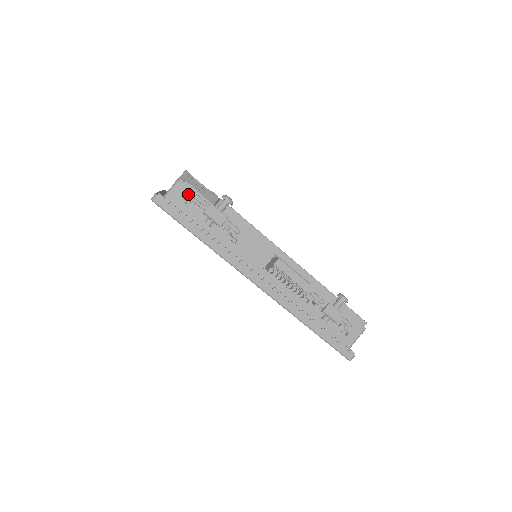
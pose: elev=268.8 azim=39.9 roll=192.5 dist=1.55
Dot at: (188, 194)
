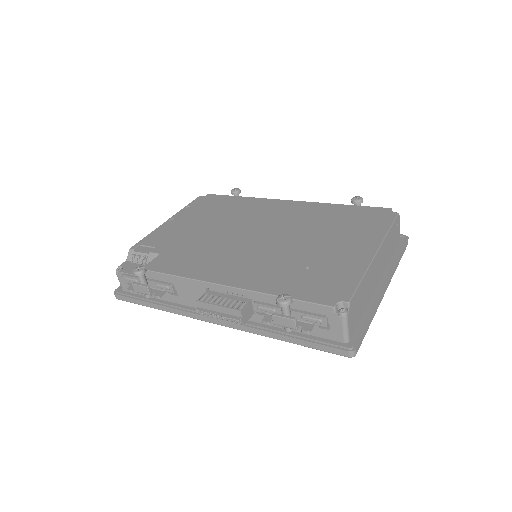
Dot at: (125, 280)
